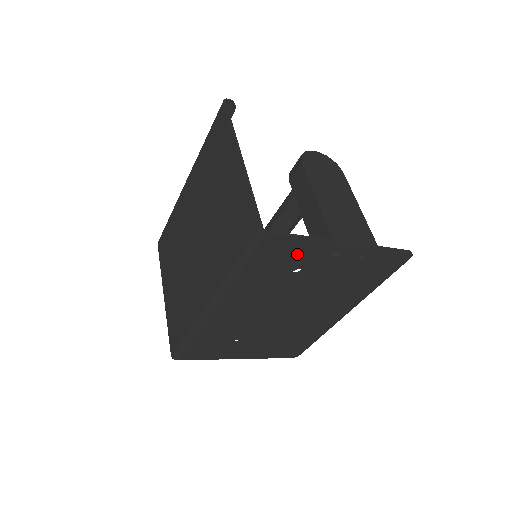
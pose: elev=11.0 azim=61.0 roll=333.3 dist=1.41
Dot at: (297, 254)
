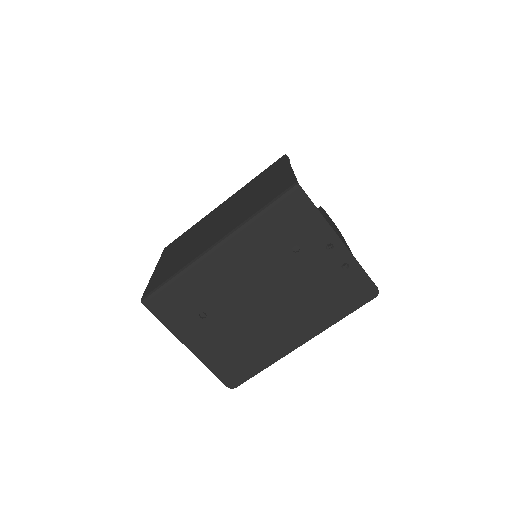
Dot at: (306, 226)
